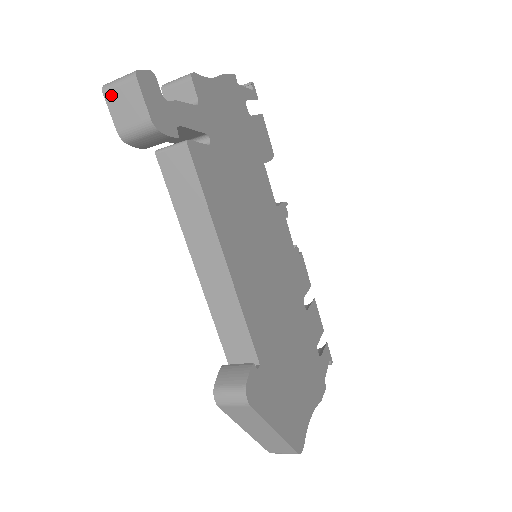
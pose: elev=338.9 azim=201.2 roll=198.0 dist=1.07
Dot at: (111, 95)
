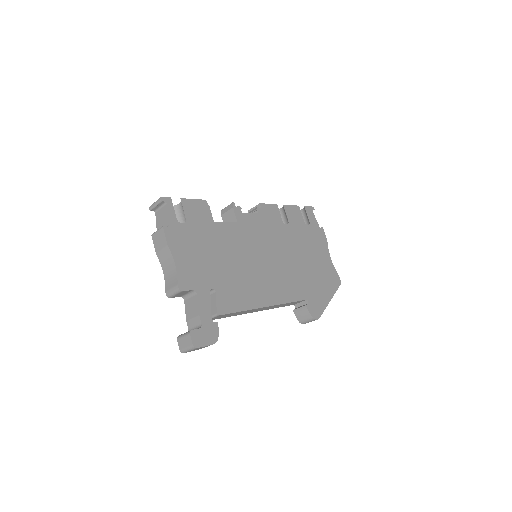
Dot at: occluded
